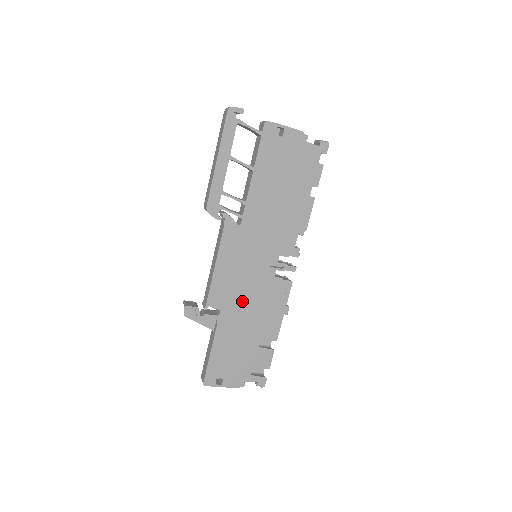
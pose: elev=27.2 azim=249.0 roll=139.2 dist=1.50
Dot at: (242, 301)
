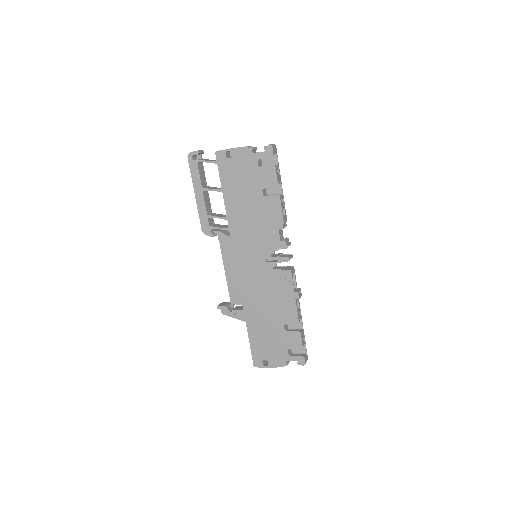
Dot at: (256, 295)
